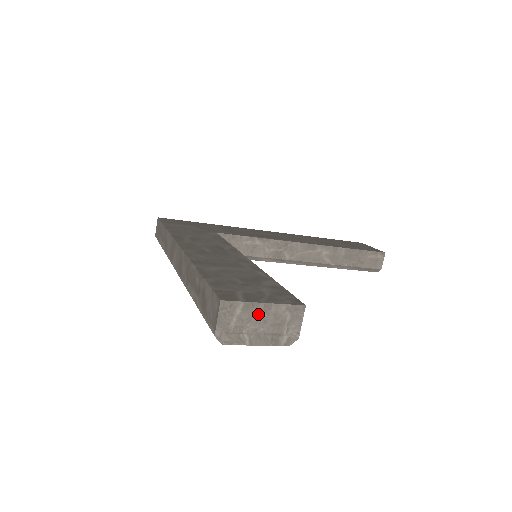
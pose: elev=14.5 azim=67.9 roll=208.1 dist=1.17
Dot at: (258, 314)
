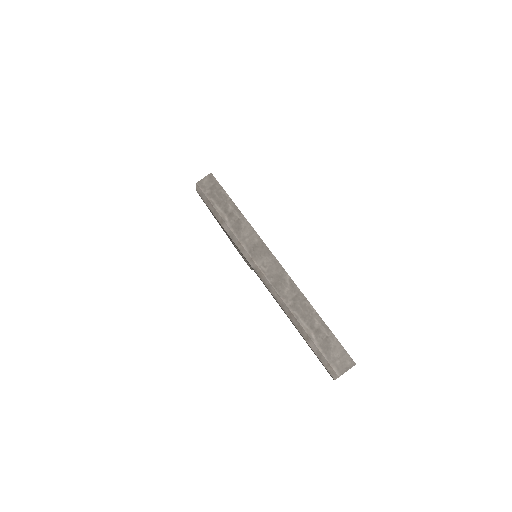
Dot at: occluded
